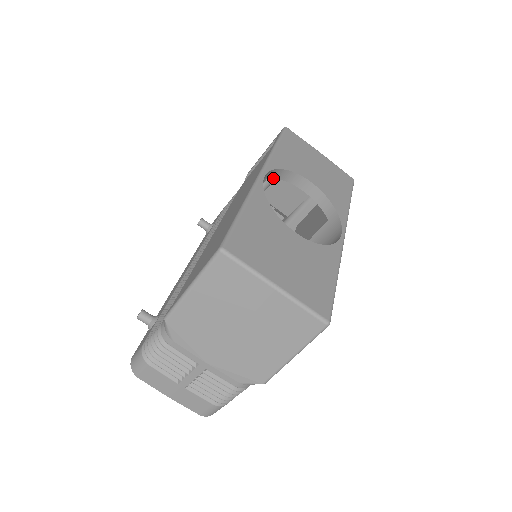
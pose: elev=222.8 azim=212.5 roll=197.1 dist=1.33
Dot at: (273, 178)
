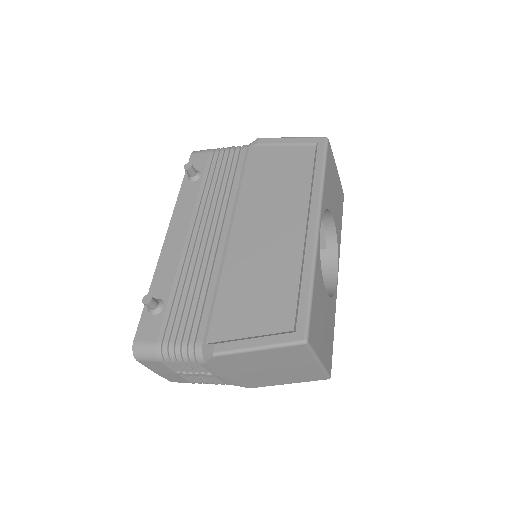
Dot at: occluded
